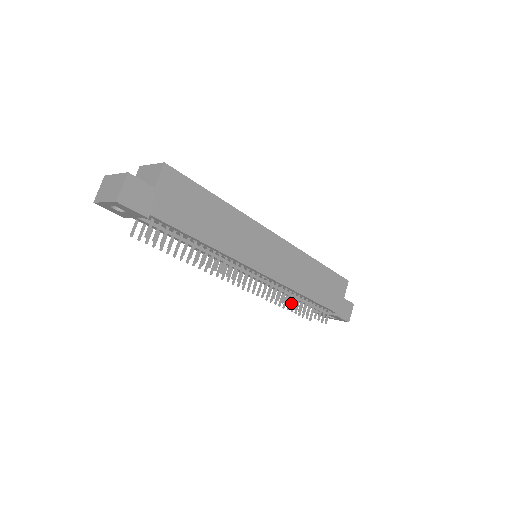
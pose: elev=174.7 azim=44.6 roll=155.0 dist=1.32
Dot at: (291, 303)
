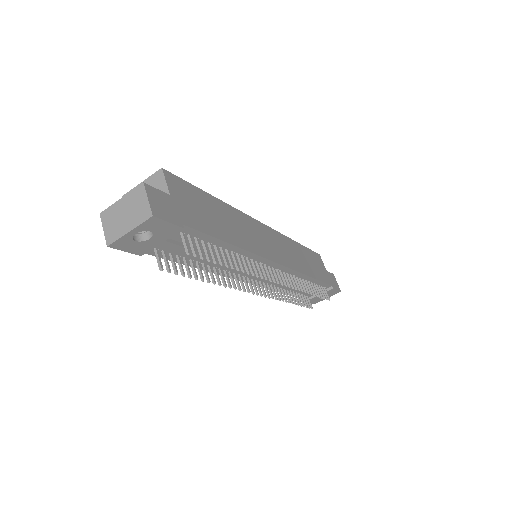
Dot at: (304, 289)
